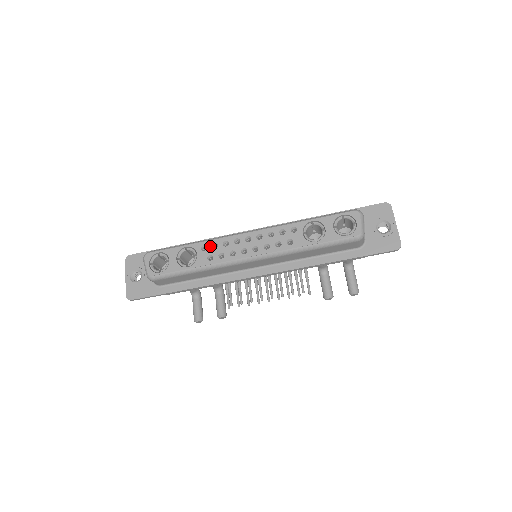
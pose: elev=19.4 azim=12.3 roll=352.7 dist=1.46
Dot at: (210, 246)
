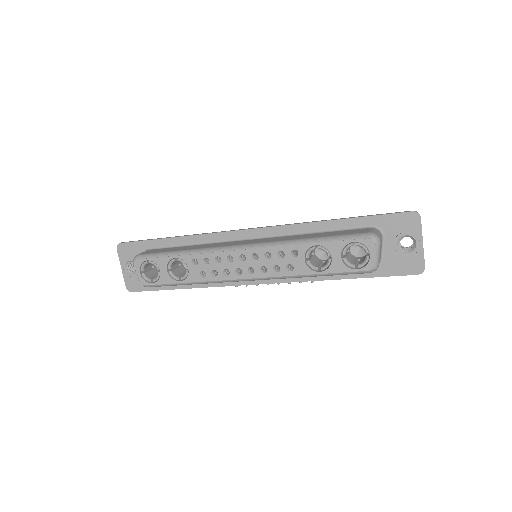
Dot at: (201, 261)
